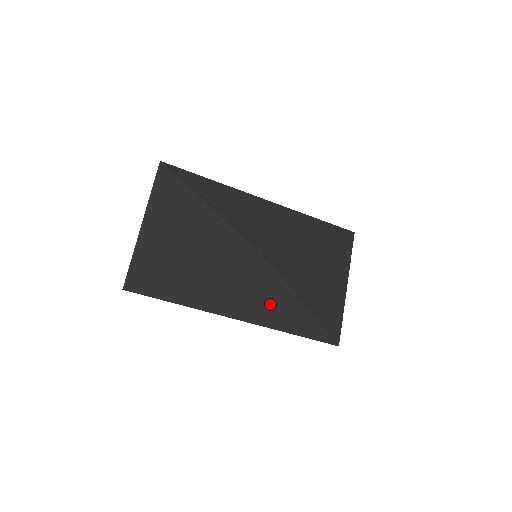
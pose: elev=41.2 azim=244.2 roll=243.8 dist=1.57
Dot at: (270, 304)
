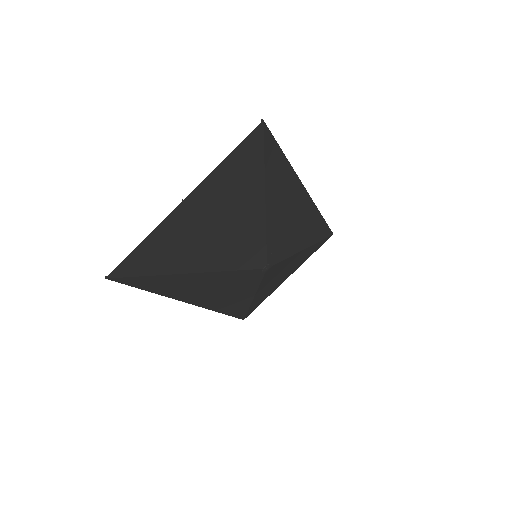
Dot at: (230, 298)
